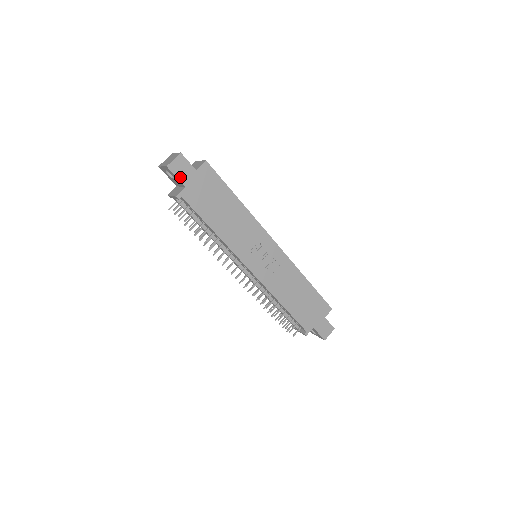
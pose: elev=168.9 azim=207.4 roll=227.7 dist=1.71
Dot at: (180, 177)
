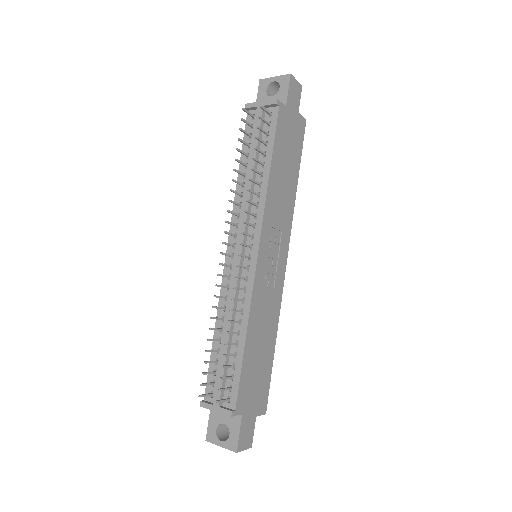
Dot at: (289, 95)
